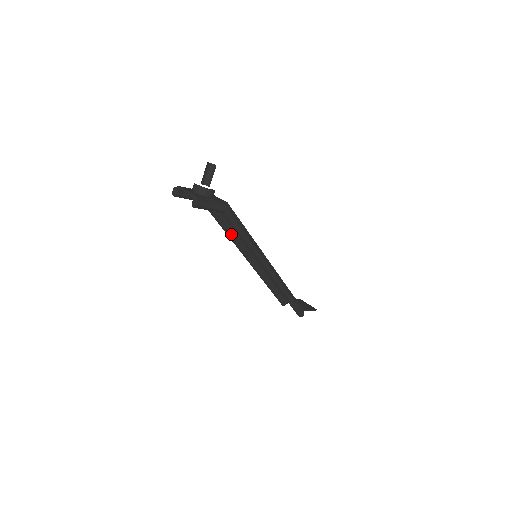
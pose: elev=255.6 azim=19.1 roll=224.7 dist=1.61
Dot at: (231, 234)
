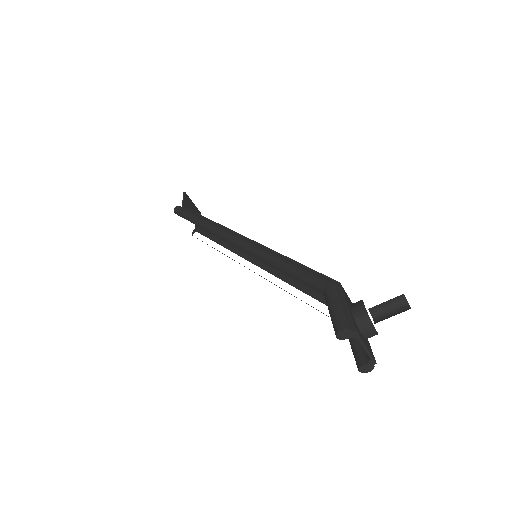
Dot at: occluded
